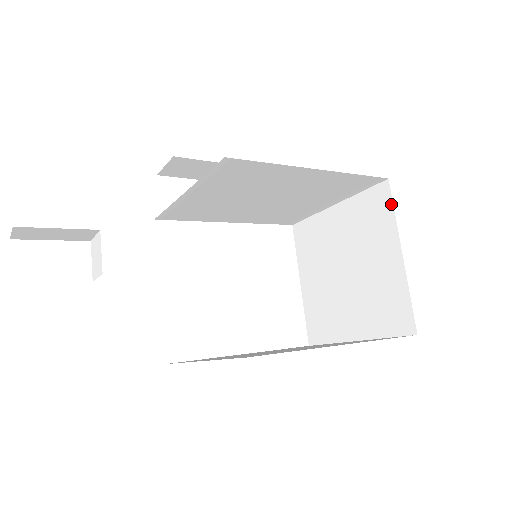
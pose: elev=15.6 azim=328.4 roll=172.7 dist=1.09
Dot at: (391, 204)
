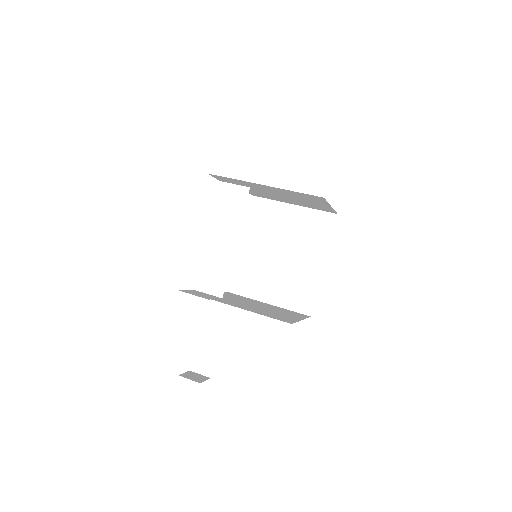
Dot at: occluded
